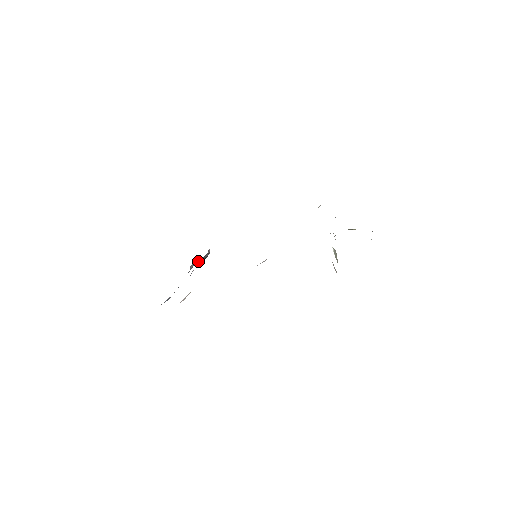
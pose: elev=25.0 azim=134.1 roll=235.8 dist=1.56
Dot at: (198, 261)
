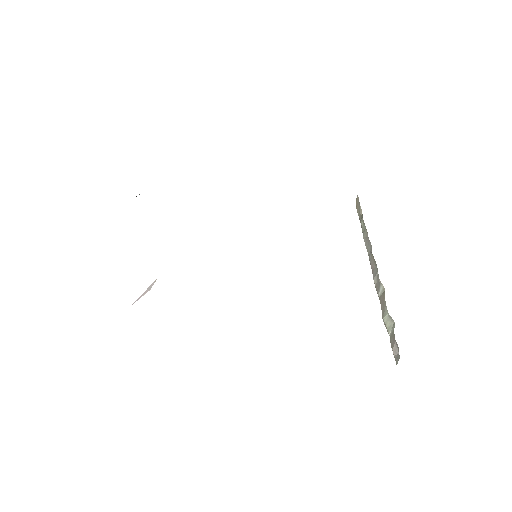
Dot at: occluded
